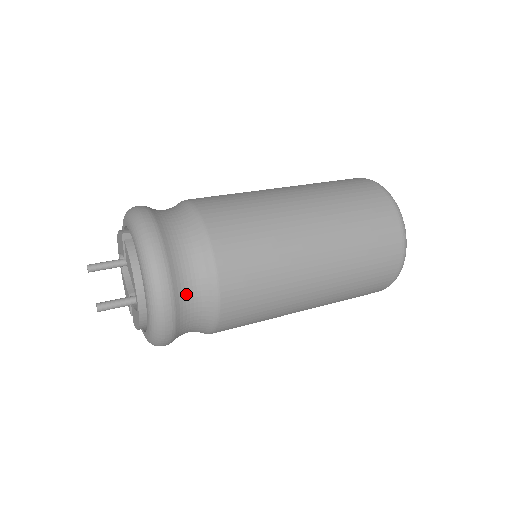
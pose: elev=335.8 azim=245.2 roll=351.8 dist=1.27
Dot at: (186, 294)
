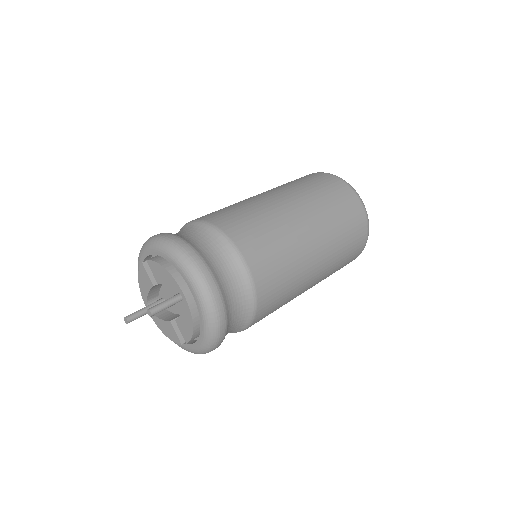
Dot at: (215, 263)
